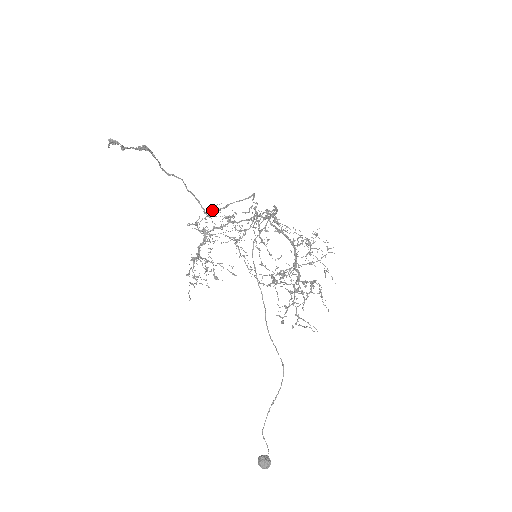
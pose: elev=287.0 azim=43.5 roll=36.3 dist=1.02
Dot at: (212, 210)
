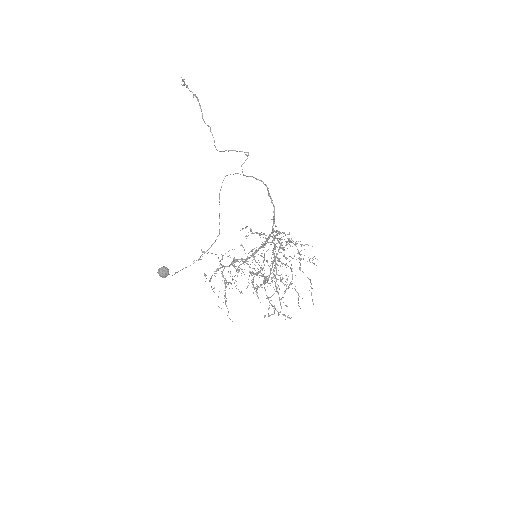
Dot at: (248, 261)
